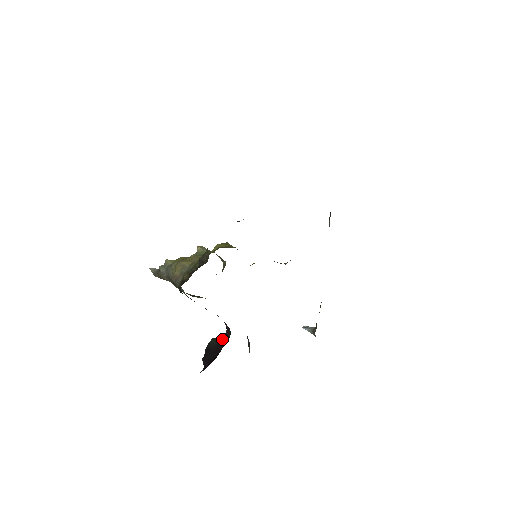
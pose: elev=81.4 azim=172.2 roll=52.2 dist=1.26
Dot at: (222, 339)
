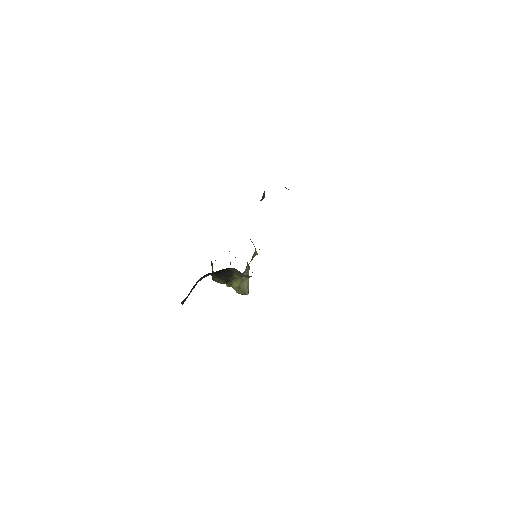
Dot at: occluded
